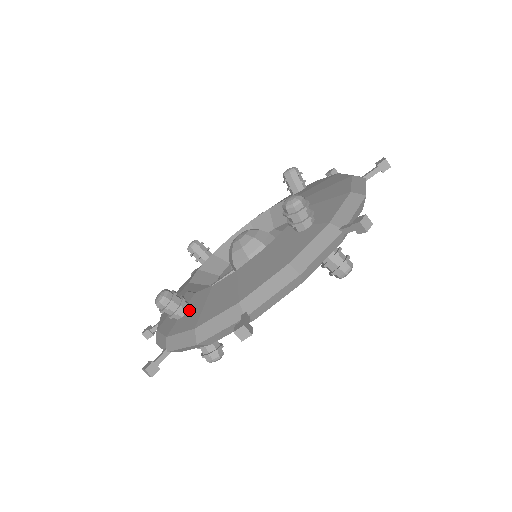
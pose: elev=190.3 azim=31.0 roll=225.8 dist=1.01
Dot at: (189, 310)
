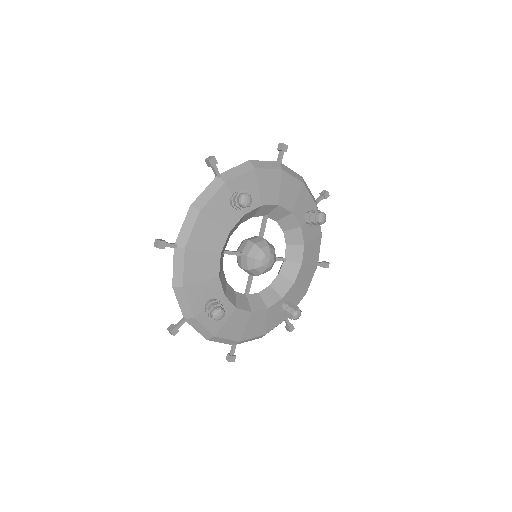
Dot at: occluded
